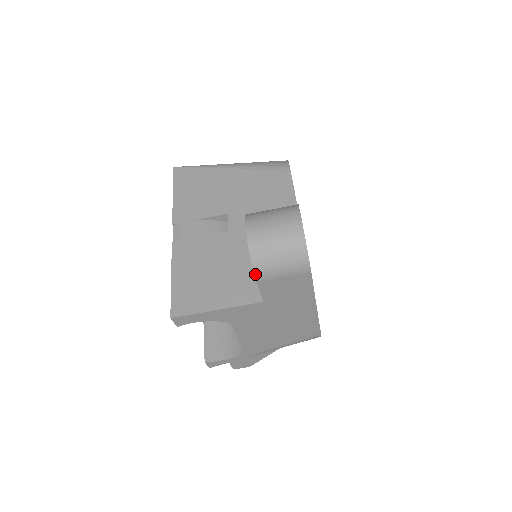
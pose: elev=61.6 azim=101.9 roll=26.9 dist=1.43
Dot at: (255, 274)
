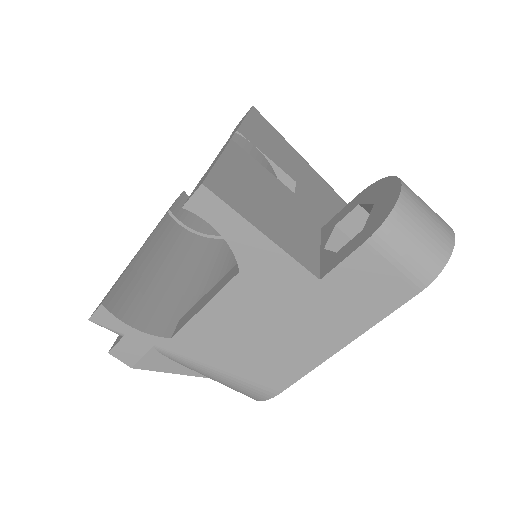
Dot at: (379, 230)
